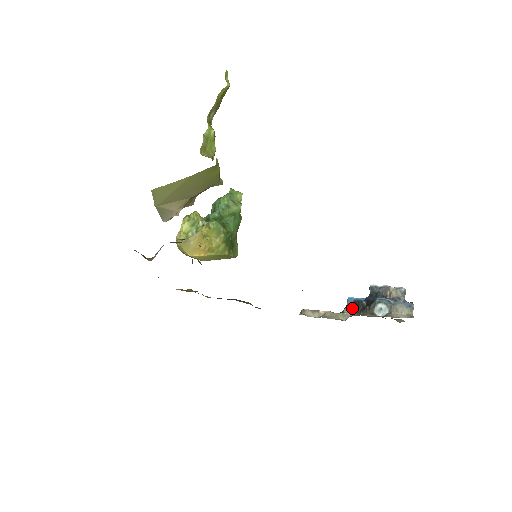
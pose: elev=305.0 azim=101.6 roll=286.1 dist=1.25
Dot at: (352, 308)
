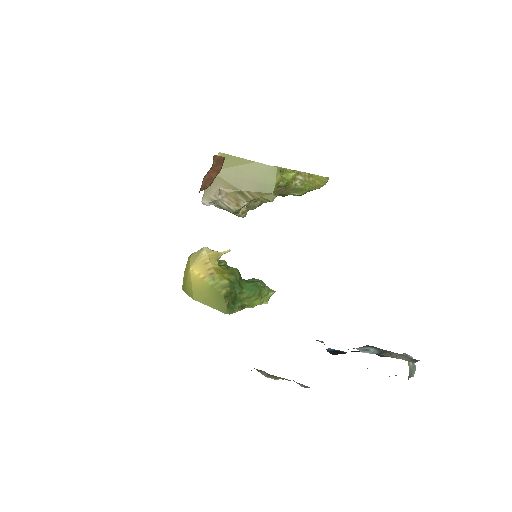
Dot at: (327, 350)
